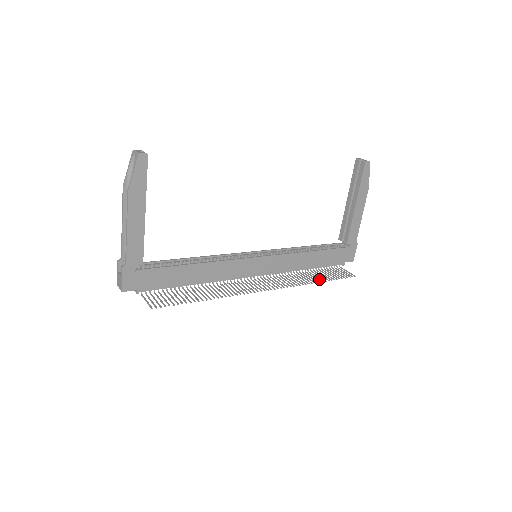
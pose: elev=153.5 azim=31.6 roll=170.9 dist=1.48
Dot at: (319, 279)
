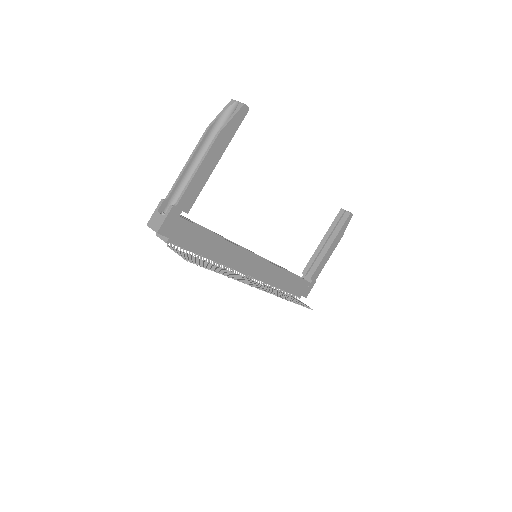
Dot at: (291, 300)
